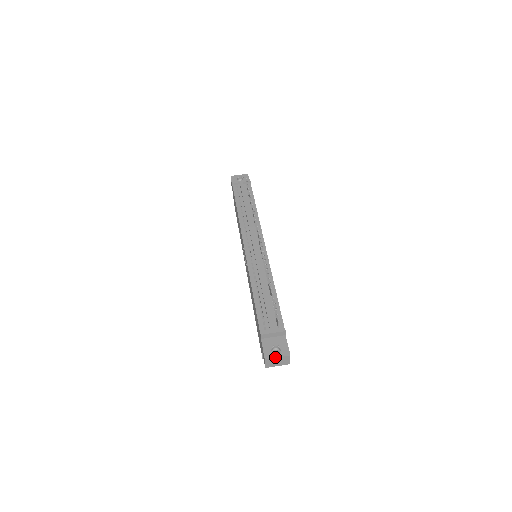
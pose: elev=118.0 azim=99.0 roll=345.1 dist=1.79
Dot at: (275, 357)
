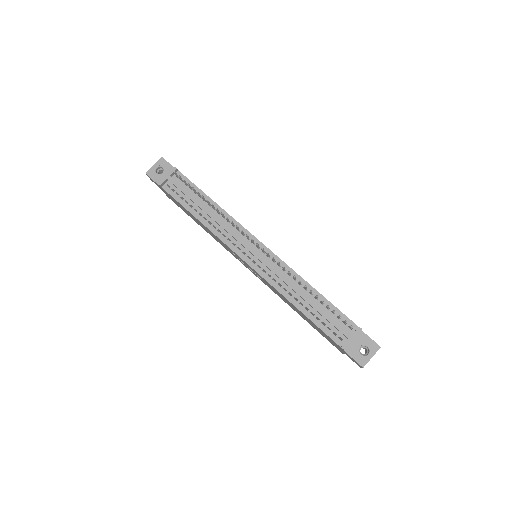
Dot at: occluded
